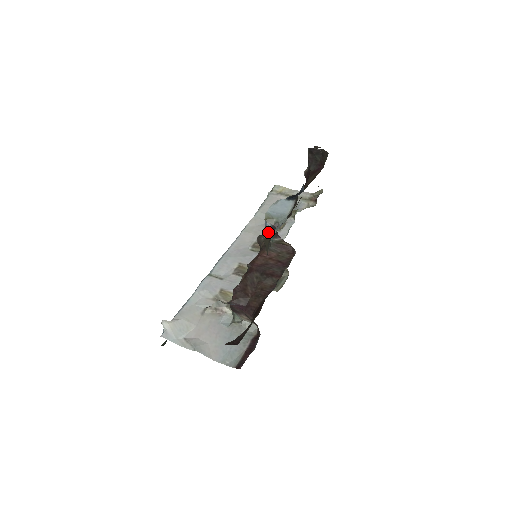
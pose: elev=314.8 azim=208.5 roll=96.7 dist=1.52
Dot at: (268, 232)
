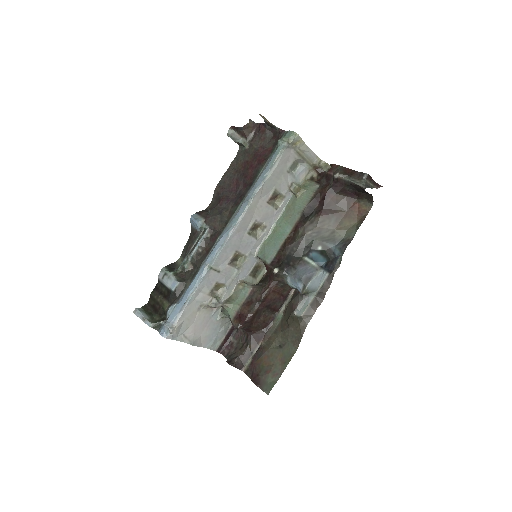
Dot at: (292, 284)
